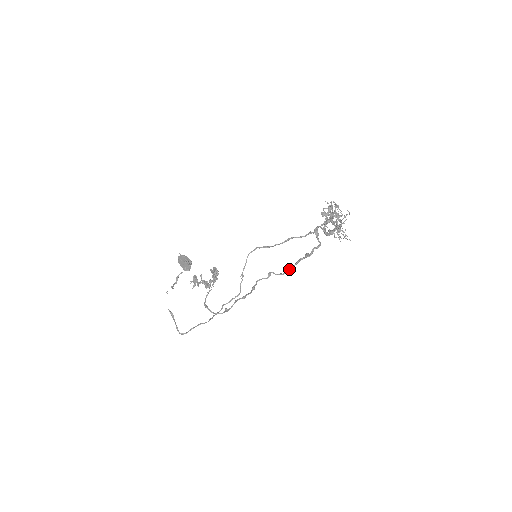
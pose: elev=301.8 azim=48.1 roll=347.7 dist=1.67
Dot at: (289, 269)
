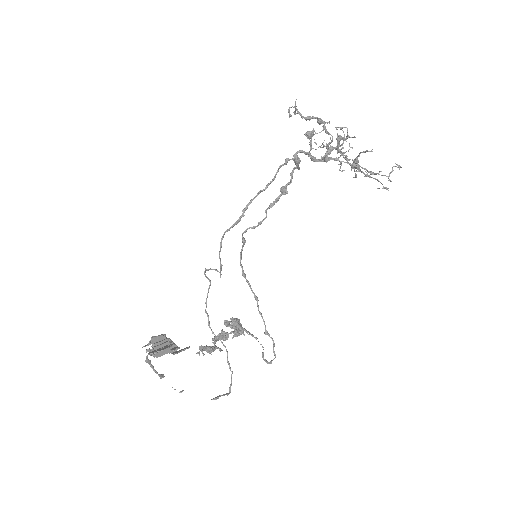
Dot at: occluded
